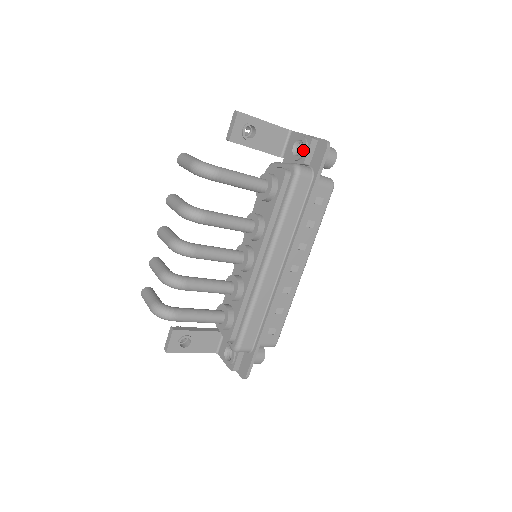
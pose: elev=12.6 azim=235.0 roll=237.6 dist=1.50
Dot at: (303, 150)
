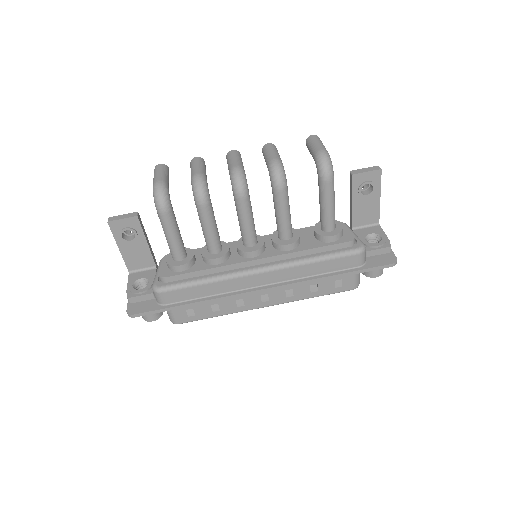
Dot at: (377, 244)
